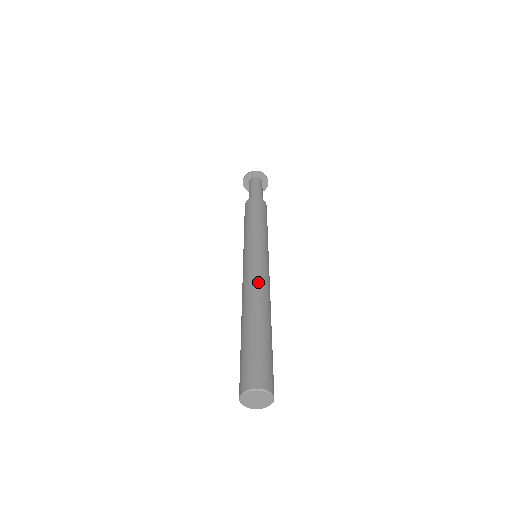
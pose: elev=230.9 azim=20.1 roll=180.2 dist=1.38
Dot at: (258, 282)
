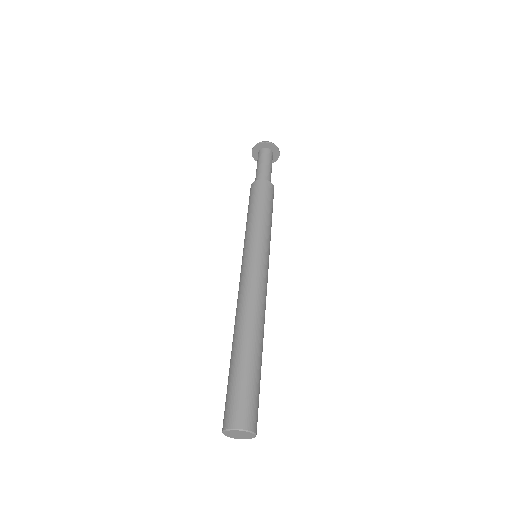
Dot at: (255, 297)
